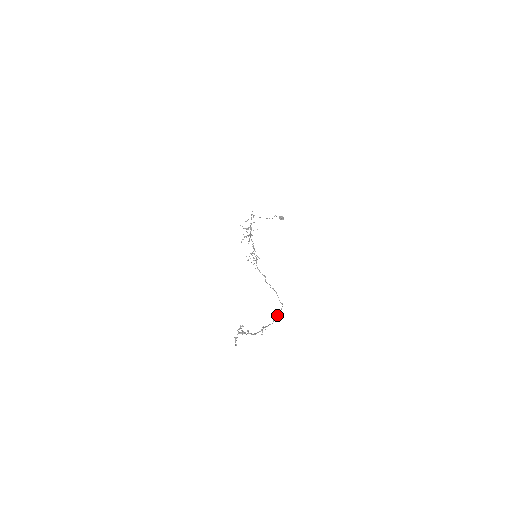
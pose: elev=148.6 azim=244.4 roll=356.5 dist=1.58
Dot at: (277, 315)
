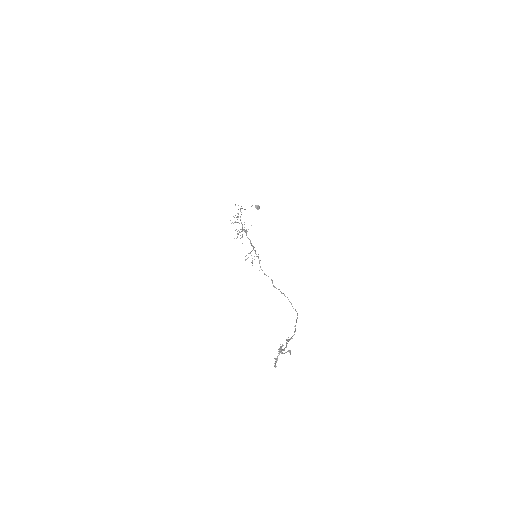
Dot at: occluded
